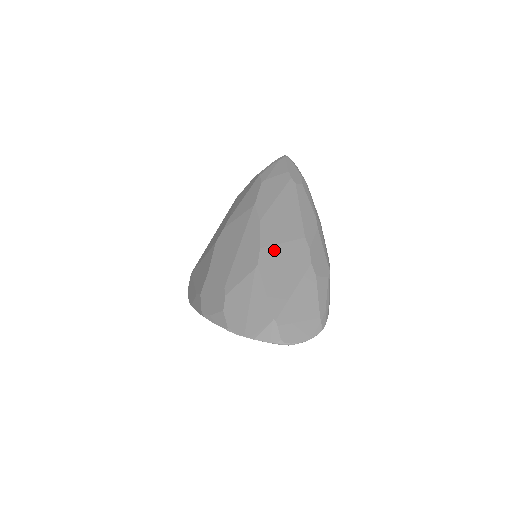
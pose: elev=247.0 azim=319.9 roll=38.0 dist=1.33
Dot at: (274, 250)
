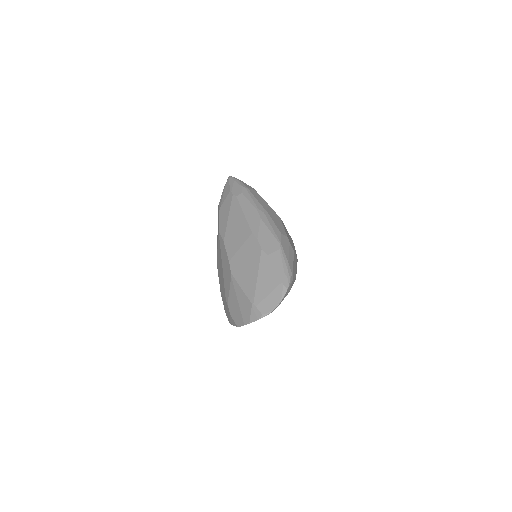
Dot at: (237, 256)
